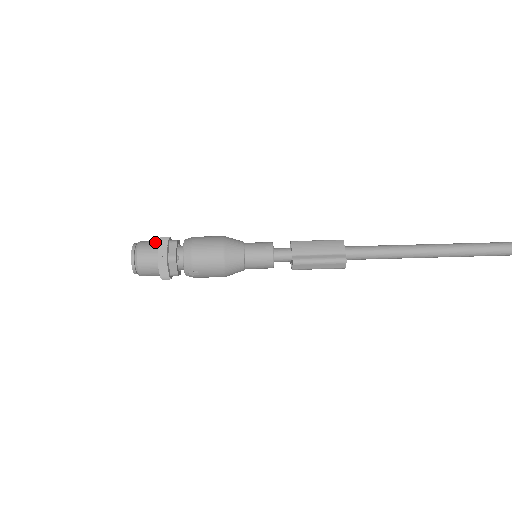
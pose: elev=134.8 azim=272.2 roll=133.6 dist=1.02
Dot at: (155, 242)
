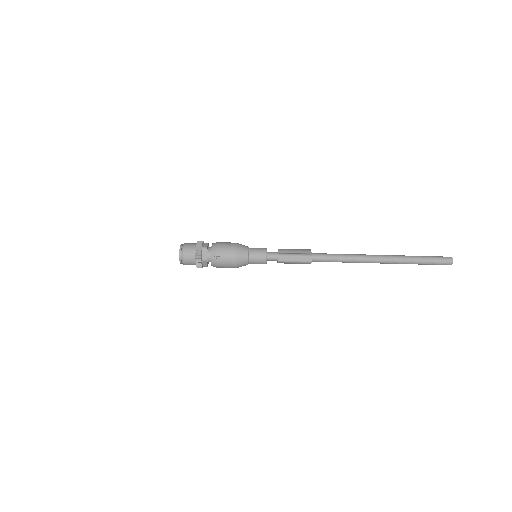
Dot at: (195, 243)
